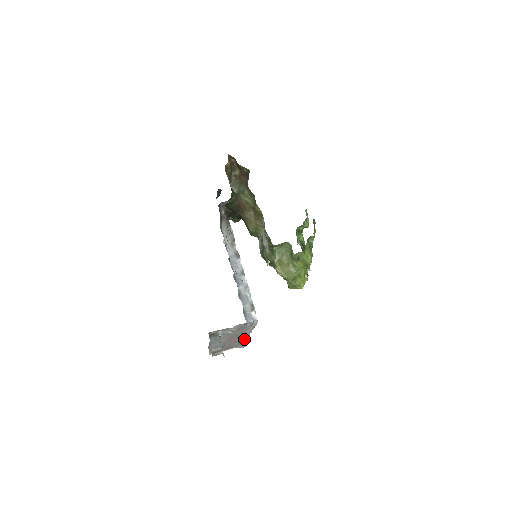
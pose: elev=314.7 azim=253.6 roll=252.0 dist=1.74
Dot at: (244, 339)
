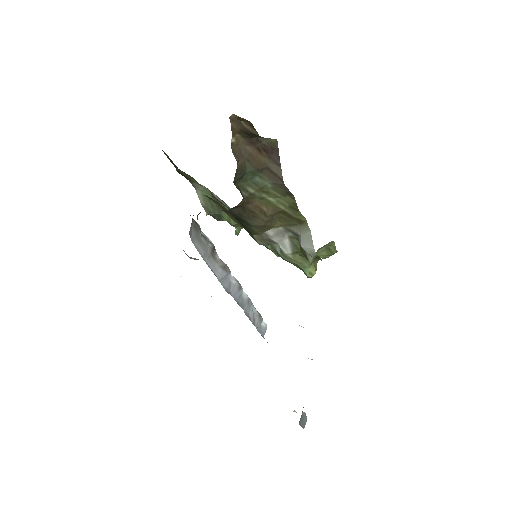
Dot at: occluded
